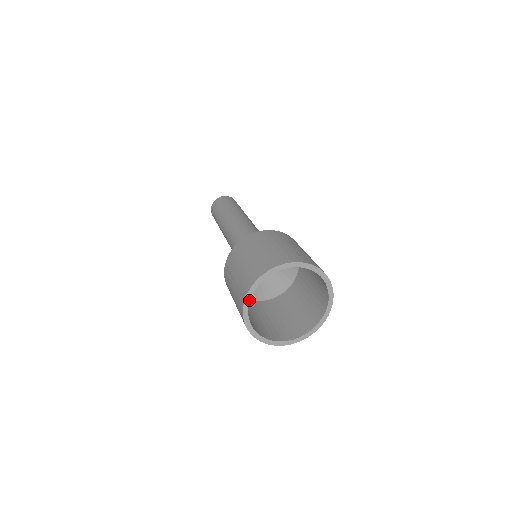
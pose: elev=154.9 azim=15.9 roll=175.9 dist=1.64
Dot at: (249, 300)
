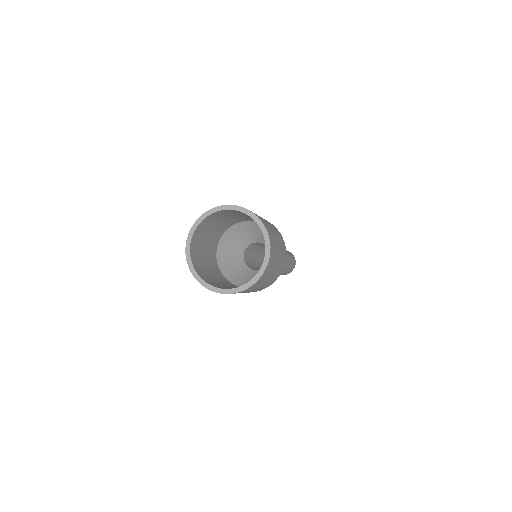
Dot at: (197, 275)
